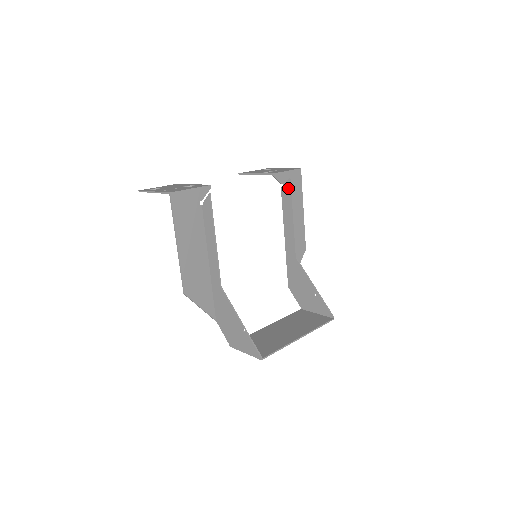
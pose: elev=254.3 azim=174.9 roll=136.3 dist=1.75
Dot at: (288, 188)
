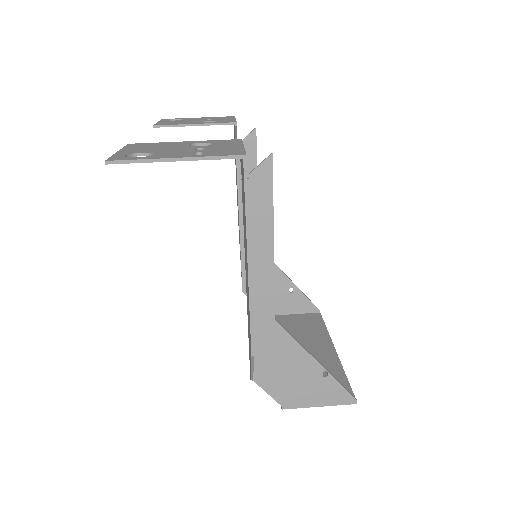
Dot at: (251, 145)
